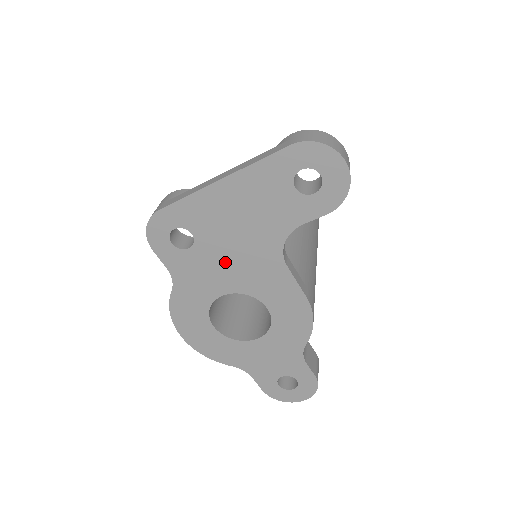
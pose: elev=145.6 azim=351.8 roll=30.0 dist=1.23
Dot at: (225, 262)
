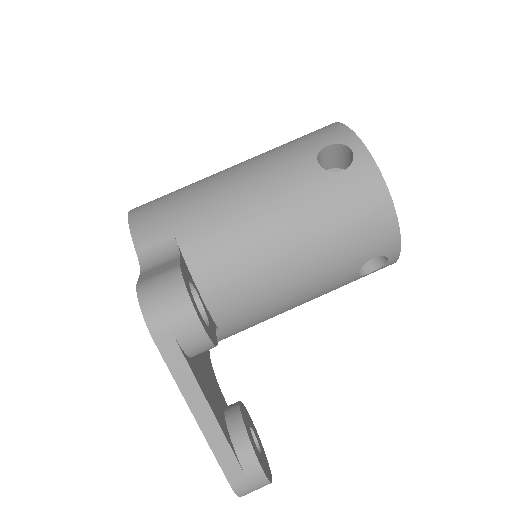
Dot at: occluded
